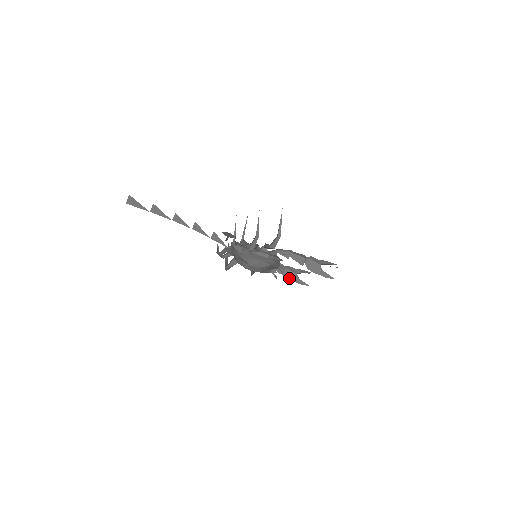
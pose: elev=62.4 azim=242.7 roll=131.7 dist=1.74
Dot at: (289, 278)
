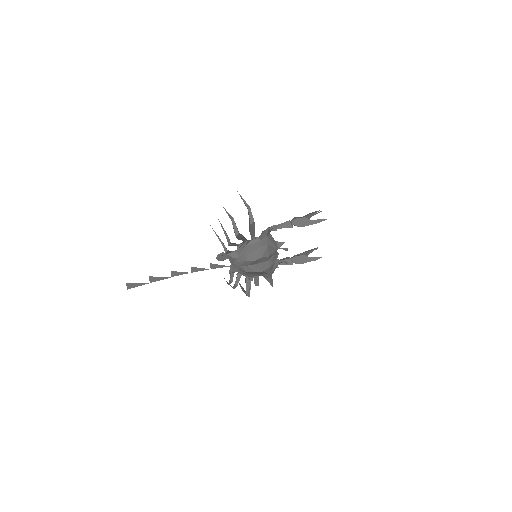
Dot at: (301, 263)
